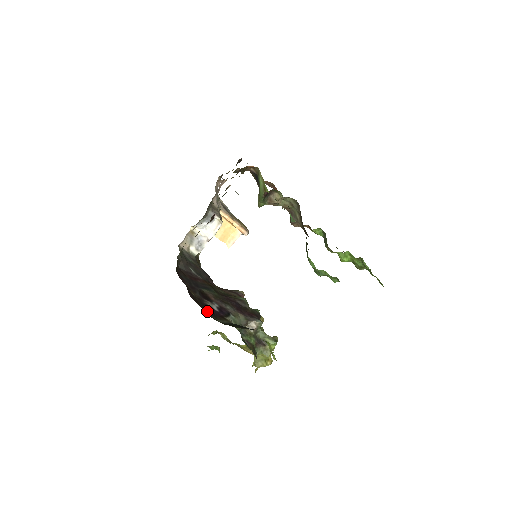
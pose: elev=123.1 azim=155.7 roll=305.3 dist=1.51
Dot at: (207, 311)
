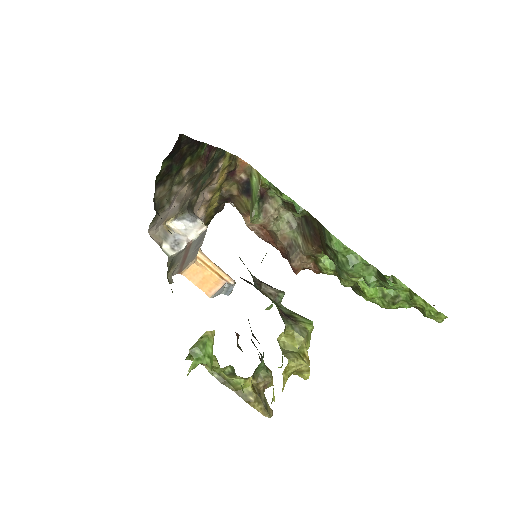
Dot at: occluded
